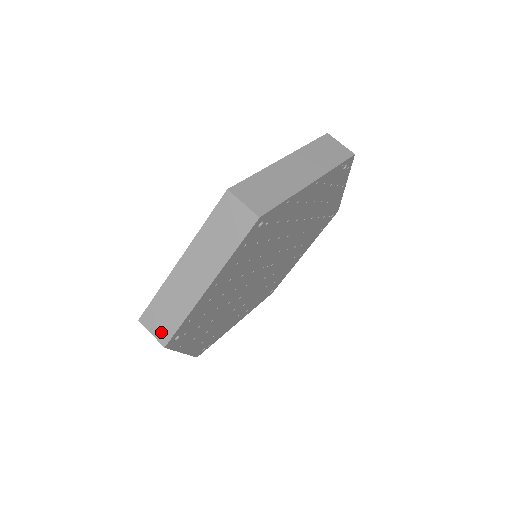
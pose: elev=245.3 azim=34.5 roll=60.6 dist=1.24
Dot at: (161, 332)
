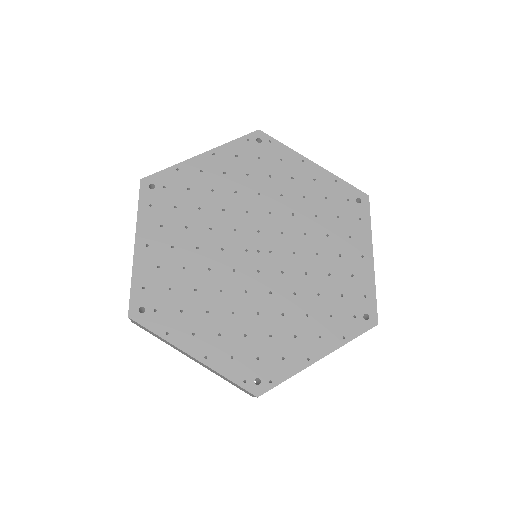
Dot at: occluded
